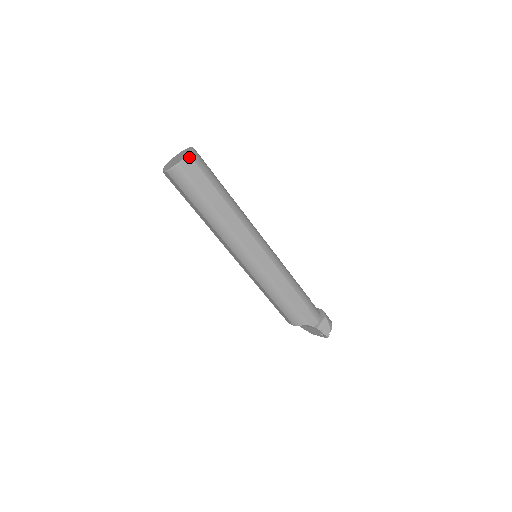
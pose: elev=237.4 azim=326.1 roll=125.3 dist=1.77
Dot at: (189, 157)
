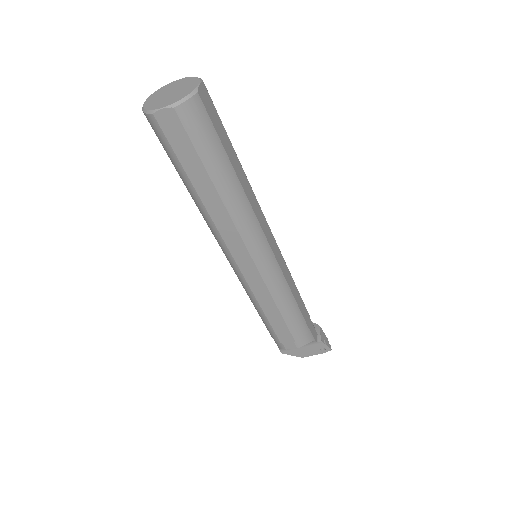
Dot at: (203, 84)
